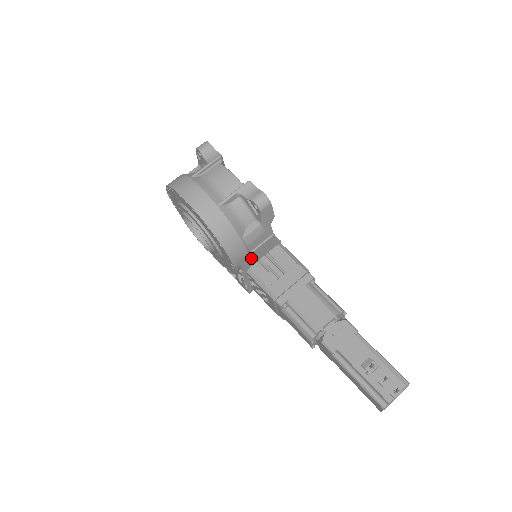
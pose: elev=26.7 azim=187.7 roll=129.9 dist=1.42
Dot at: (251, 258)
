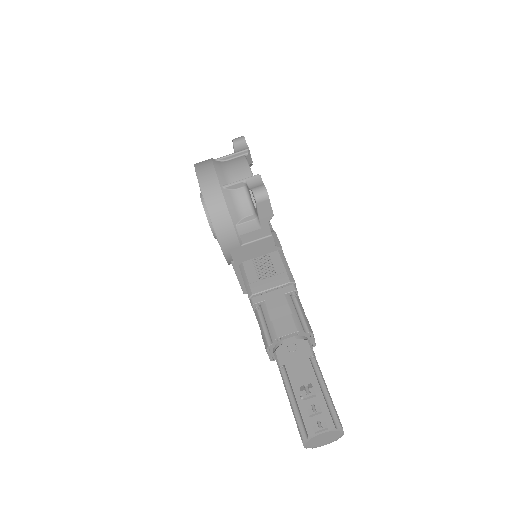
Dot at: (244, 251)
